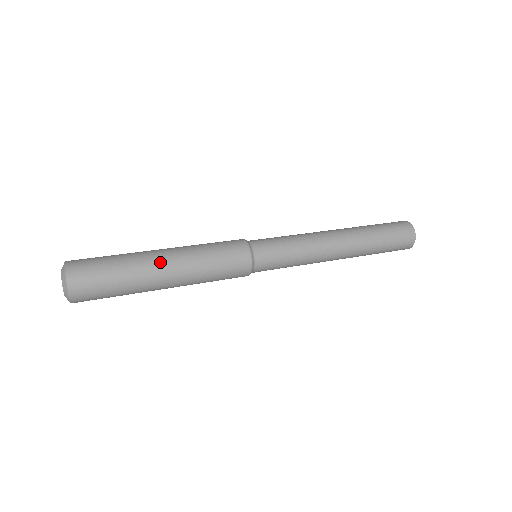
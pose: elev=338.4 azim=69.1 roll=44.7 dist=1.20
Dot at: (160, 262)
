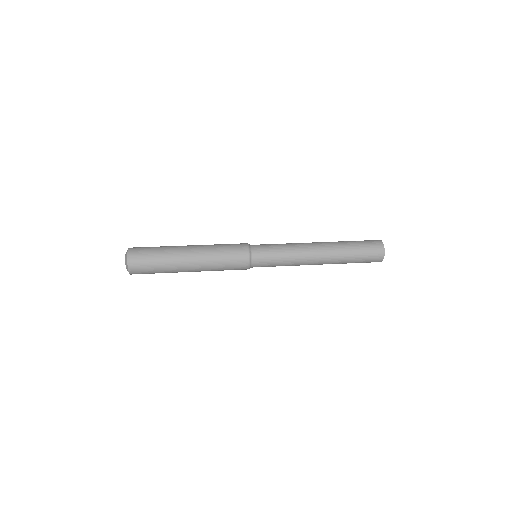
Dot at: (186, 260)
